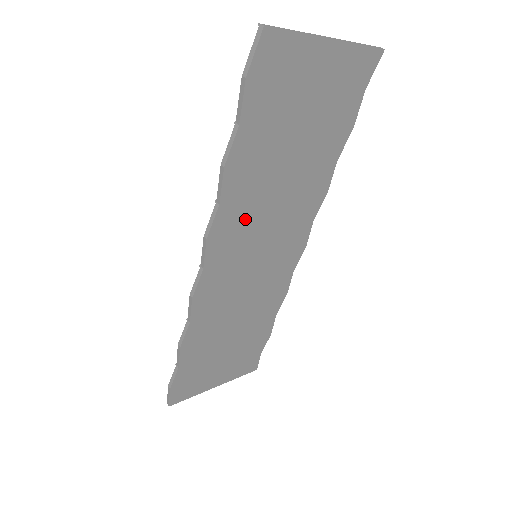
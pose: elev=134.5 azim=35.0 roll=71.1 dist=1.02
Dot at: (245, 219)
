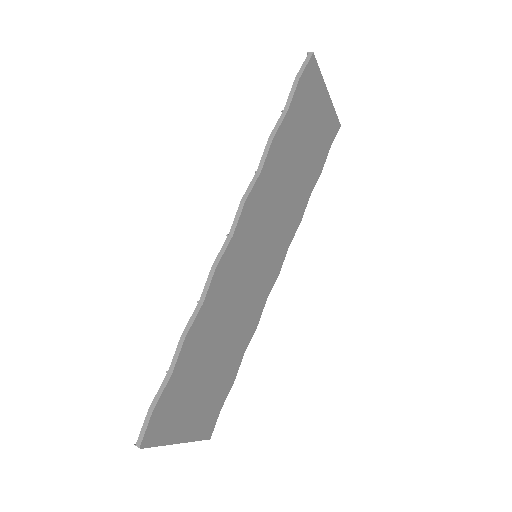
Dot at: (265, 203)
